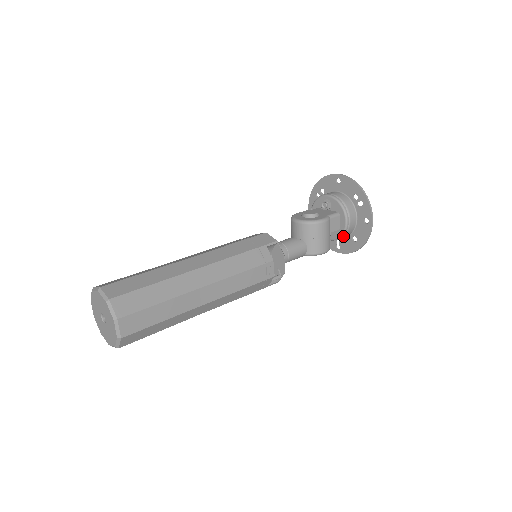
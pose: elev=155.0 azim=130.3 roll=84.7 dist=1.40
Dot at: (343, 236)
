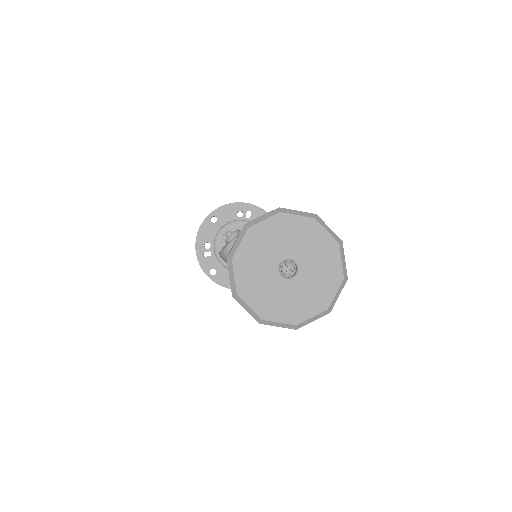
Dot at: occluded
